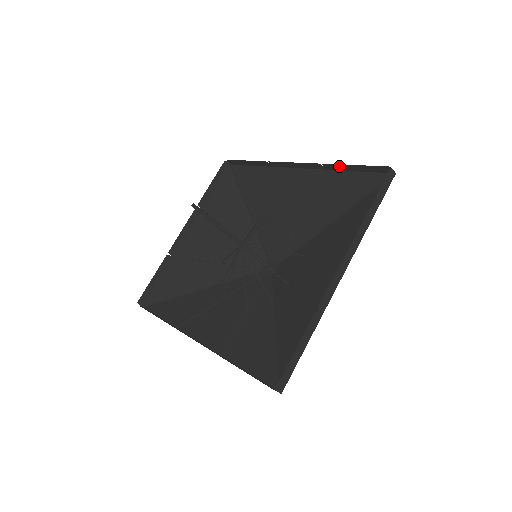
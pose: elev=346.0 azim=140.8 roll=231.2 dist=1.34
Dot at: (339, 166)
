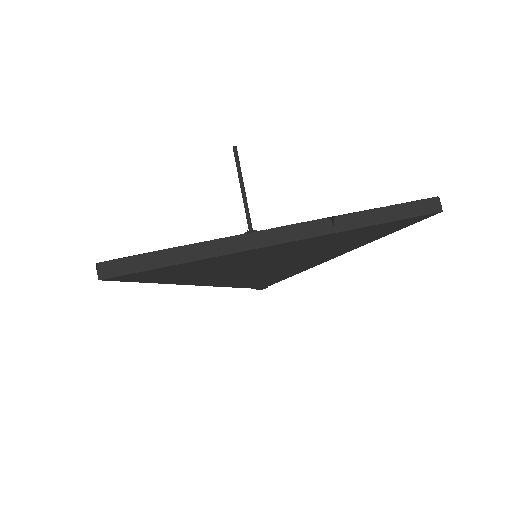
Dot at: occluded
